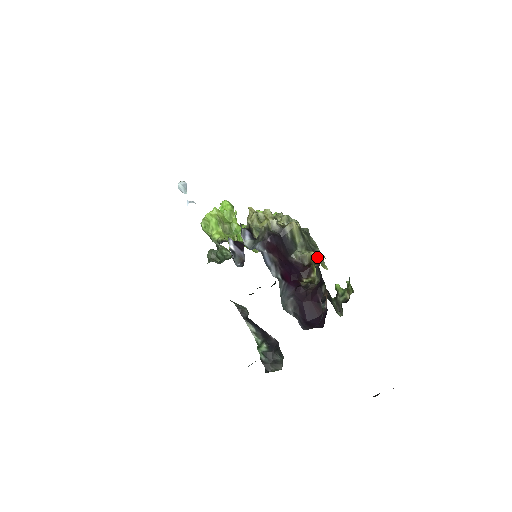
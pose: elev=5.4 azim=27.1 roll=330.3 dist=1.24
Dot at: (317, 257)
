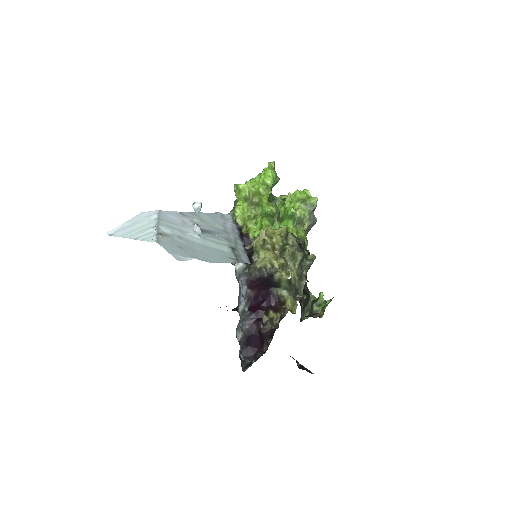
Dot at: (291, 304)
